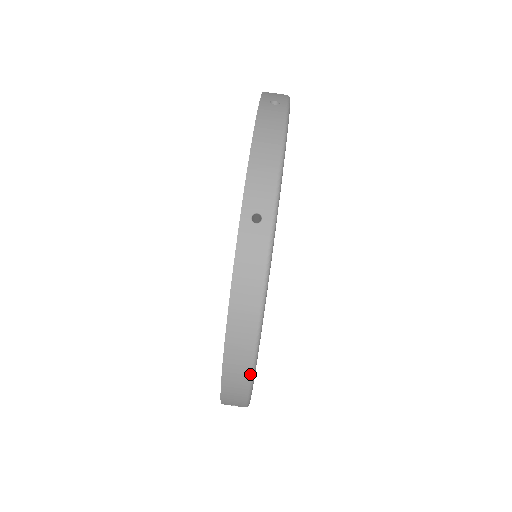
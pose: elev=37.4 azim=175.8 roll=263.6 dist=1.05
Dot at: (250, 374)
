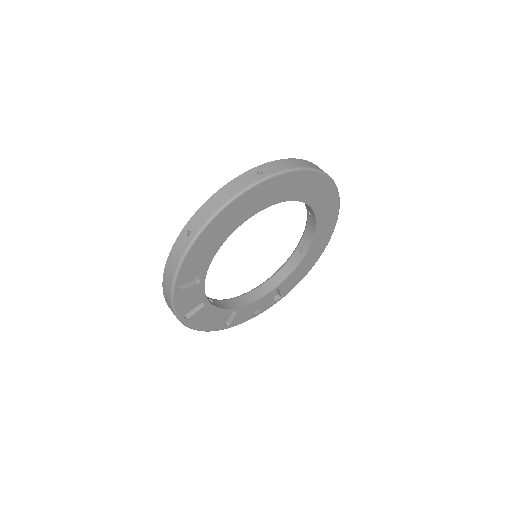
Dot at: (172, 307)
